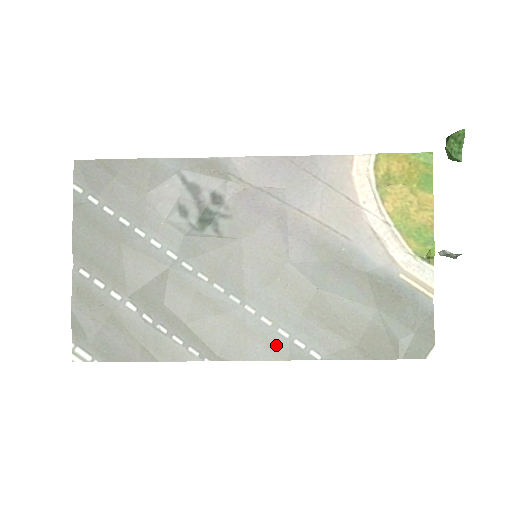
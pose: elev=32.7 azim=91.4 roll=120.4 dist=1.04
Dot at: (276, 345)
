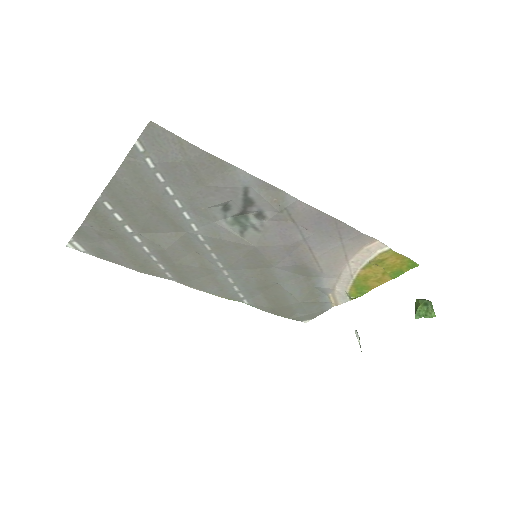
Dot at: (226, 292)
